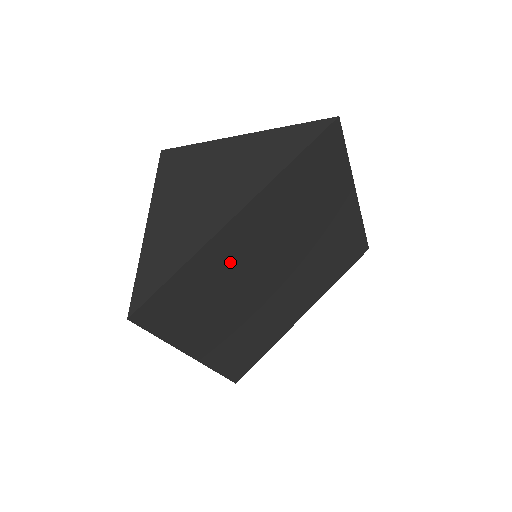
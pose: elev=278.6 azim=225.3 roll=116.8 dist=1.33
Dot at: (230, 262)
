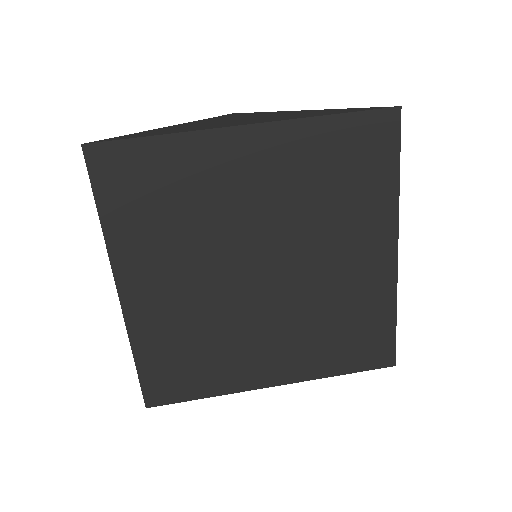
Dot at: (215, 186)
